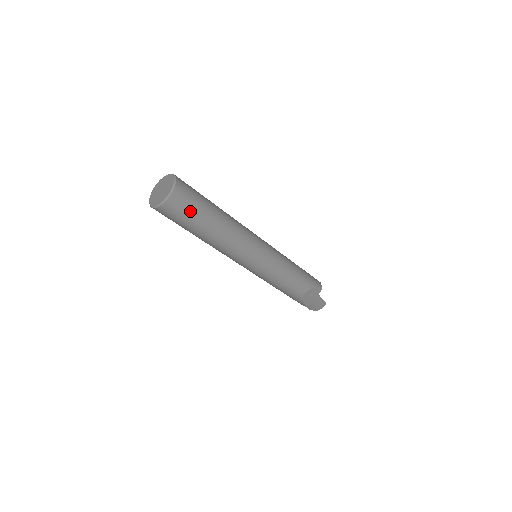
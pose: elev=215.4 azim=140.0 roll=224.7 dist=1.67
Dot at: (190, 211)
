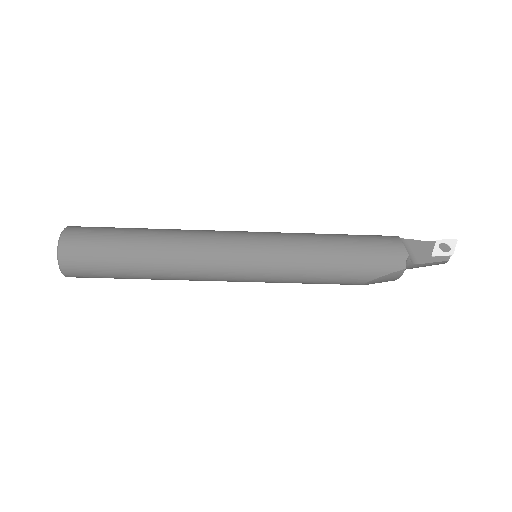
Dot at: (100, 276)
